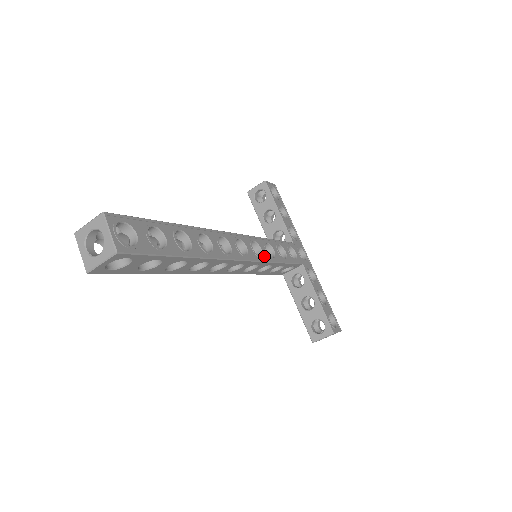
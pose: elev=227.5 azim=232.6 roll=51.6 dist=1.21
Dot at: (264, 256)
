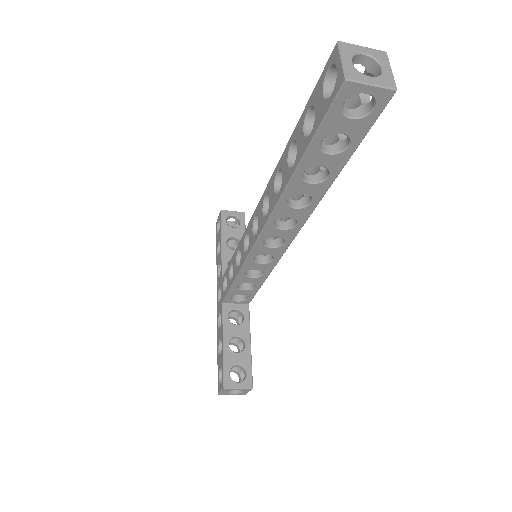
Dot at: occluded
